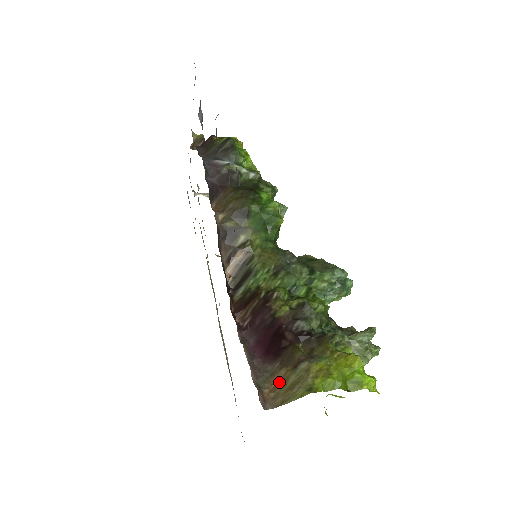
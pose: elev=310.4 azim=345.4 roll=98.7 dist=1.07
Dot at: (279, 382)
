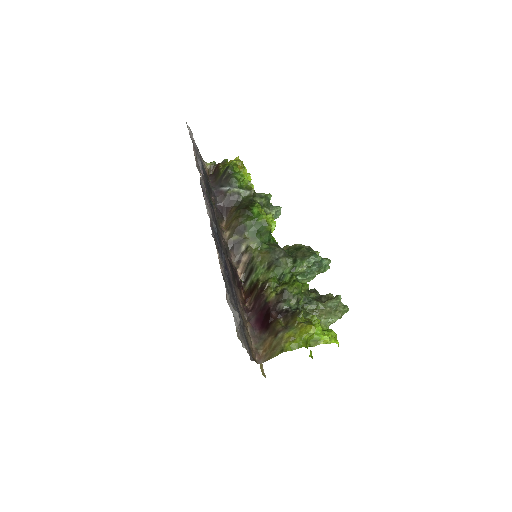
Dot at: (268, 345)
